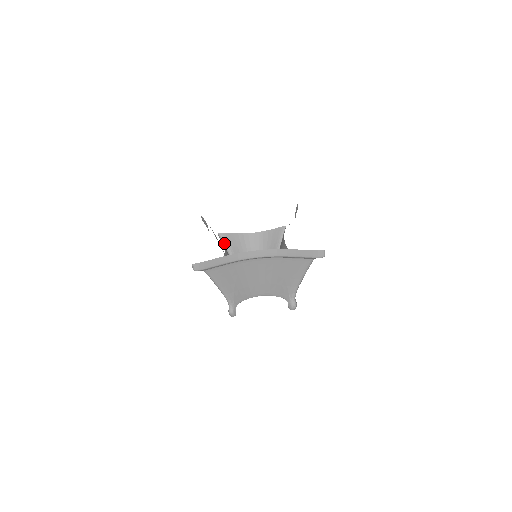
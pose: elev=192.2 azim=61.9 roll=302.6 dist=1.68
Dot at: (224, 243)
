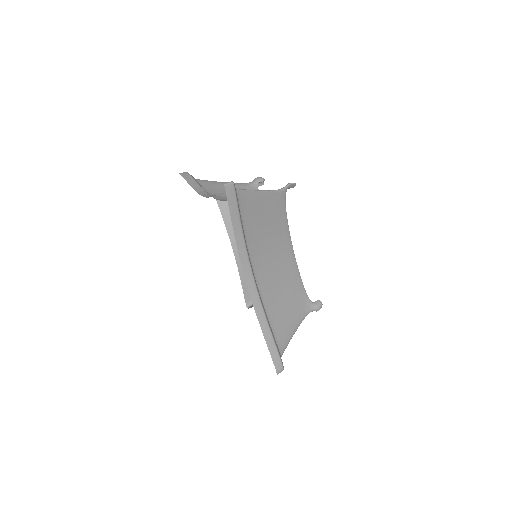
Dot at: occluded
